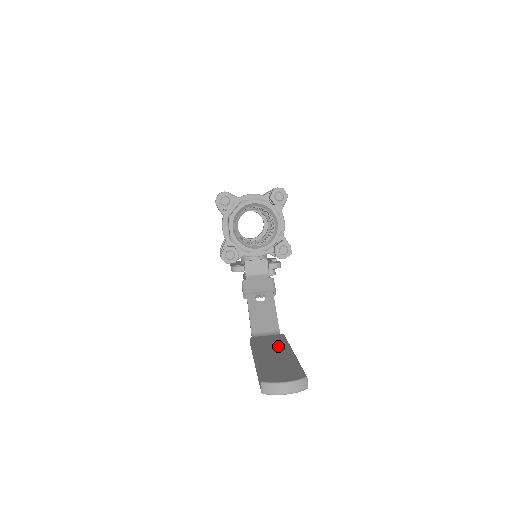
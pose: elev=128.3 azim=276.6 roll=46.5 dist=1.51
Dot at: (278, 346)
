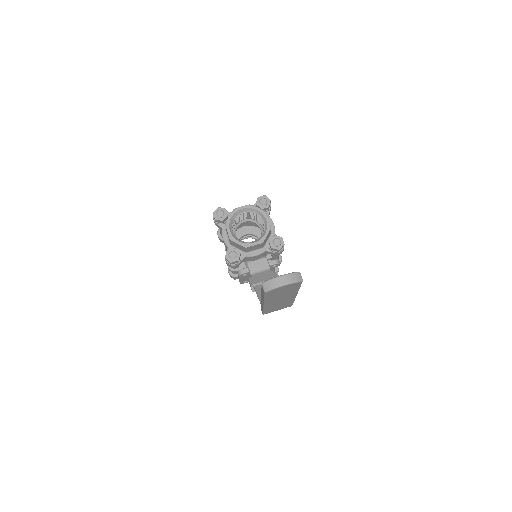
Dot at: occluded
